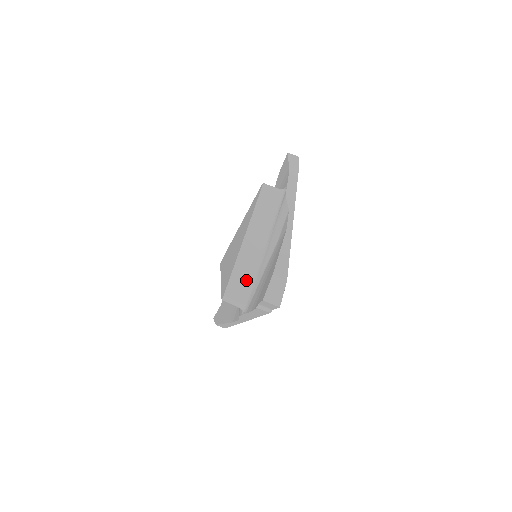
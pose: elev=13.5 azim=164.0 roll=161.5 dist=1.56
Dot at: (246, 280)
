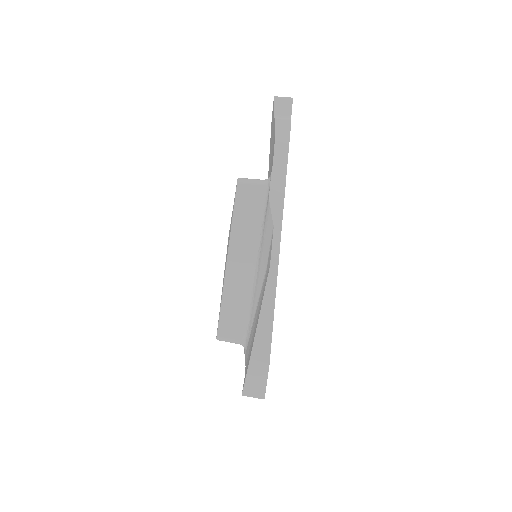
Dot at: (239, 314)
